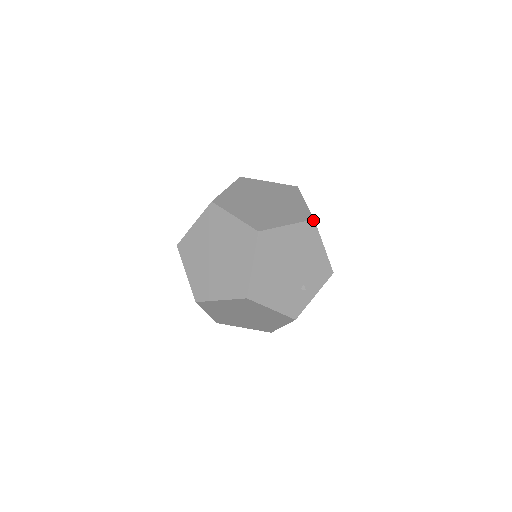
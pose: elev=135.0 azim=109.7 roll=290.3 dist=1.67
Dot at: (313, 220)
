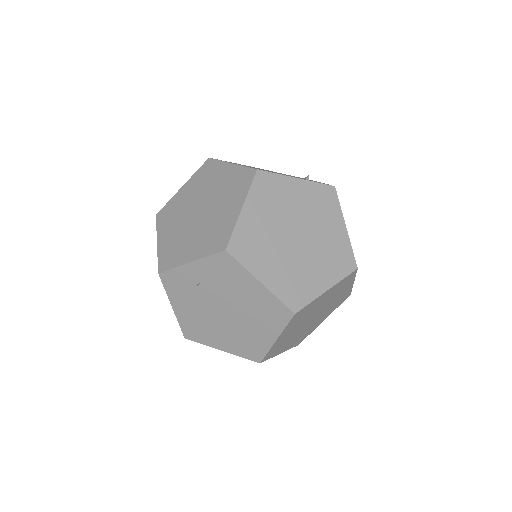
Dot at: occluded
